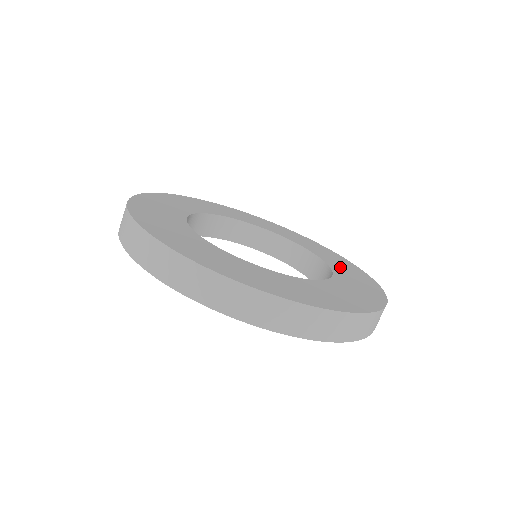
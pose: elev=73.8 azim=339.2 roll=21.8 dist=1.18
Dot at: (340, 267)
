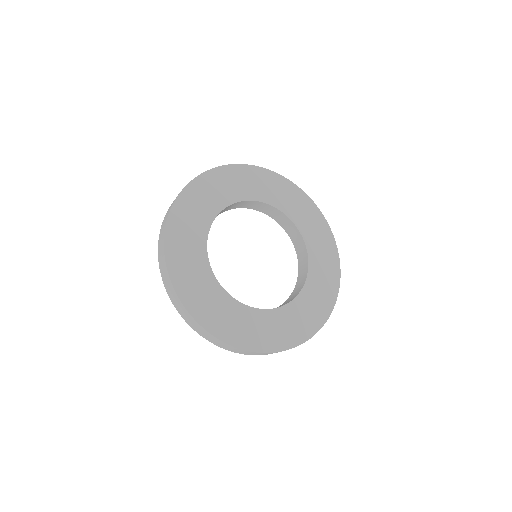
Dot at: (305, 305)
